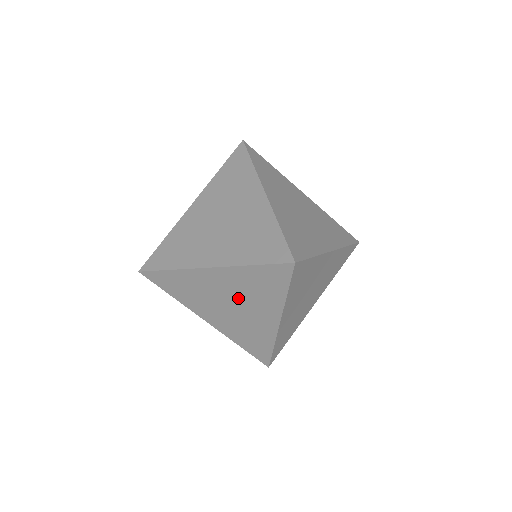
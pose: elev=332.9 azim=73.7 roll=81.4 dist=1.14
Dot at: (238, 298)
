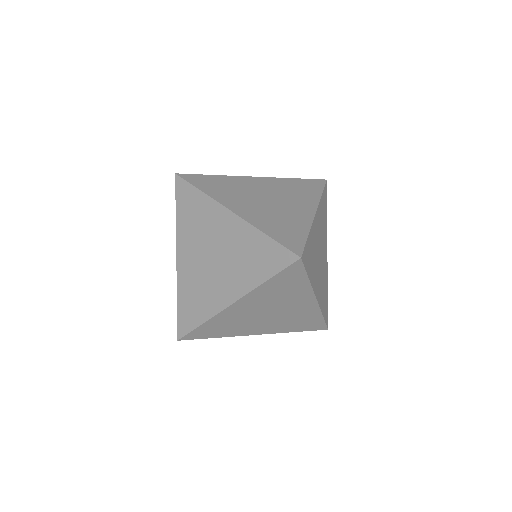
Dot at: occluded
